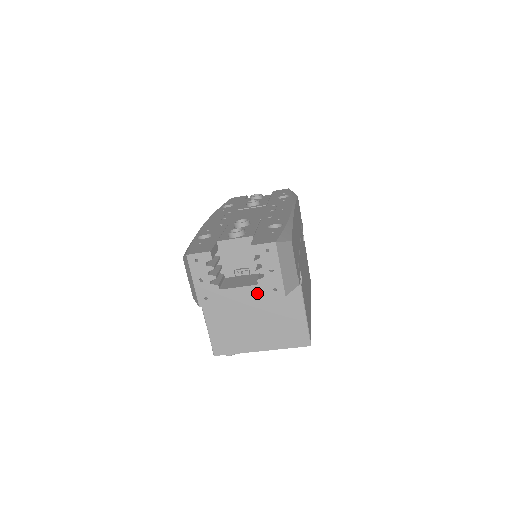
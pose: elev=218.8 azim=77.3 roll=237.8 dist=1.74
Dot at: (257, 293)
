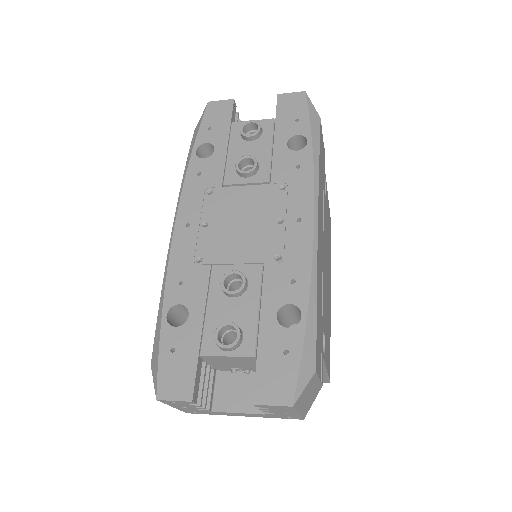
Dot at: (264, 416)
